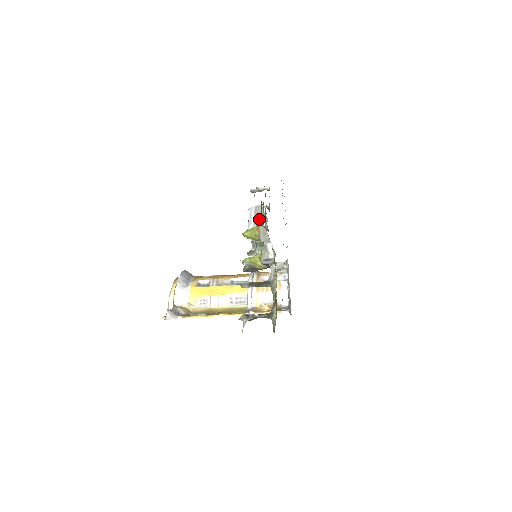
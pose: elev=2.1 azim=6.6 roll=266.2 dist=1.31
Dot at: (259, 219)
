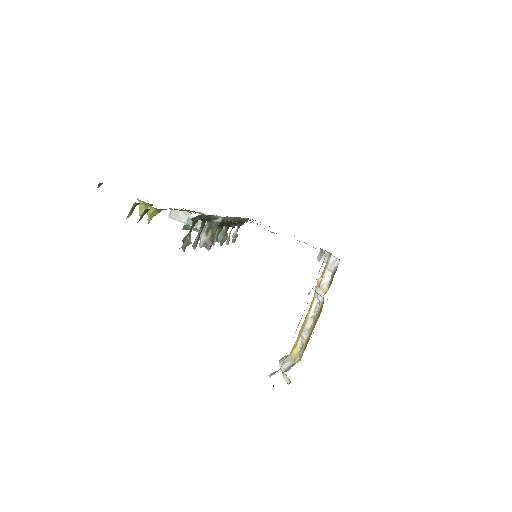
Dot at: occluded
